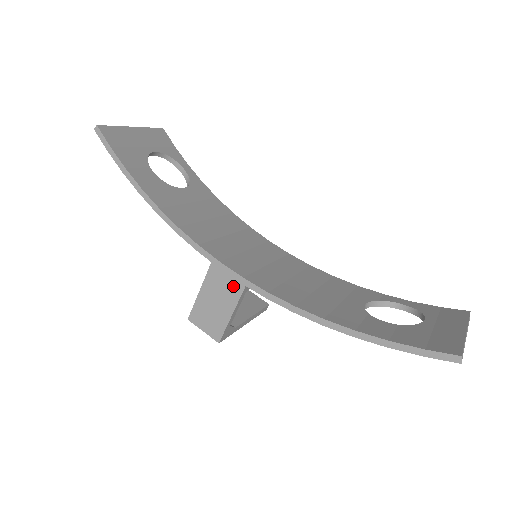
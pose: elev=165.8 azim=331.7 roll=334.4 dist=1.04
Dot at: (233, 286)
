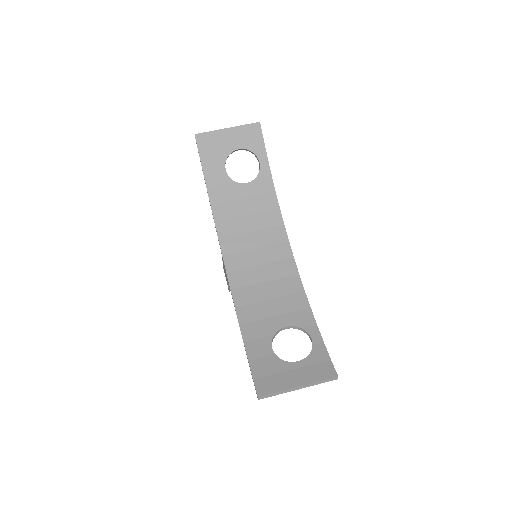
Dot at: occluded
